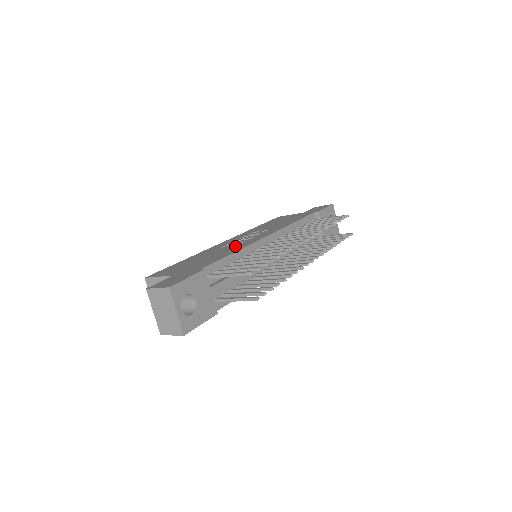
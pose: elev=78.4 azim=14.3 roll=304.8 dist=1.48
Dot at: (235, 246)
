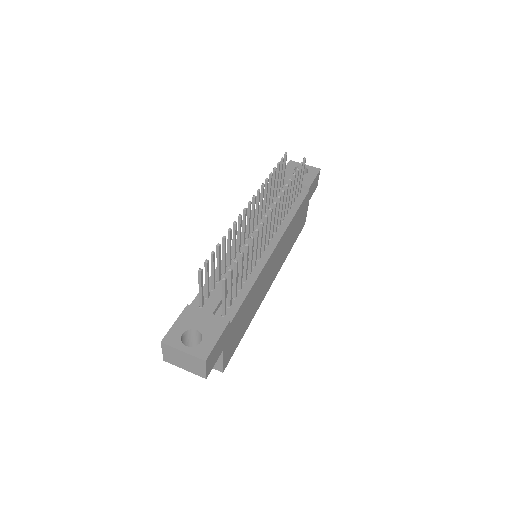
Dot at: occluded
